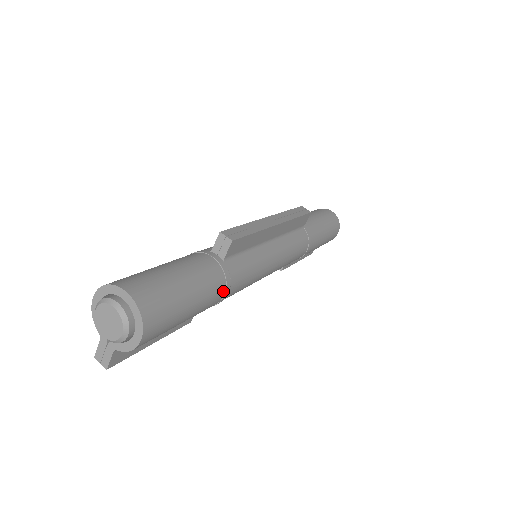
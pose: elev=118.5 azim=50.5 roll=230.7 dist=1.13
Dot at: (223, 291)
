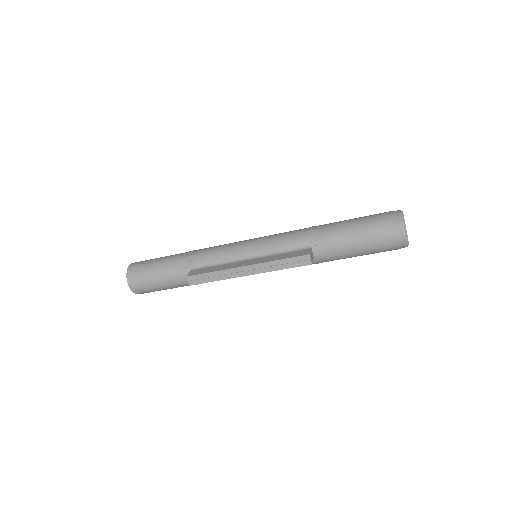
Dot at: (197, 284)
